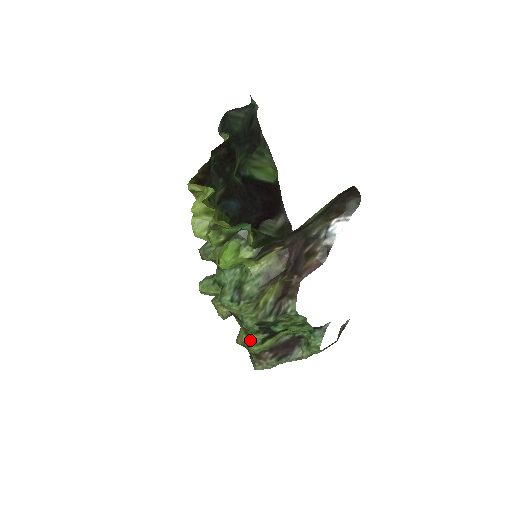
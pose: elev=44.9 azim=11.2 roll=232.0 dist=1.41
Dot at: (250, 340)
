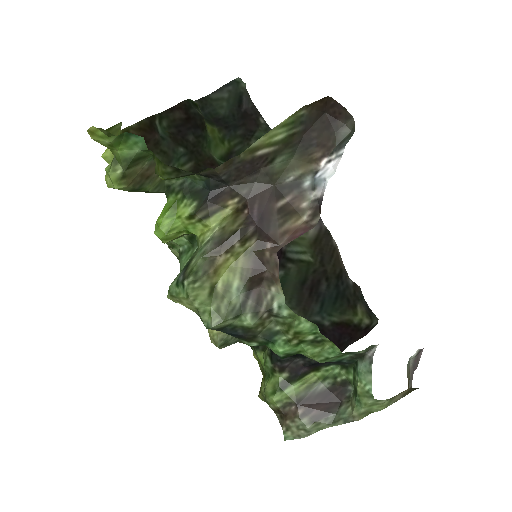
Dot at: (266, 386)
